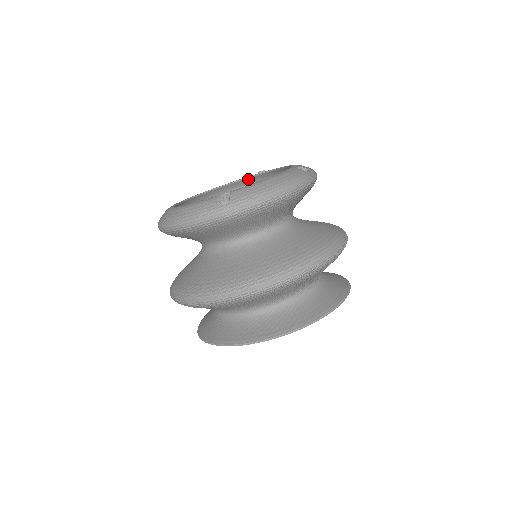
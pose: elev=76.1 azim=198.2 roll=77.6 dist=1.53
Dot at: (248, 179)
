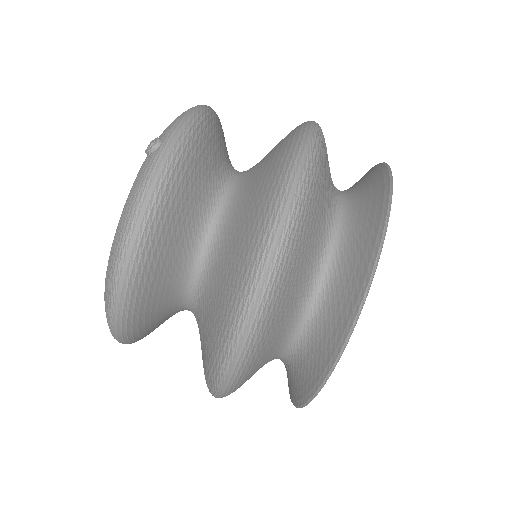
Dot at: occluded
